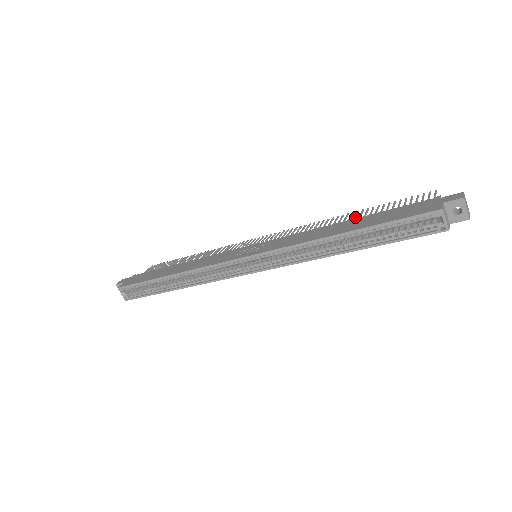
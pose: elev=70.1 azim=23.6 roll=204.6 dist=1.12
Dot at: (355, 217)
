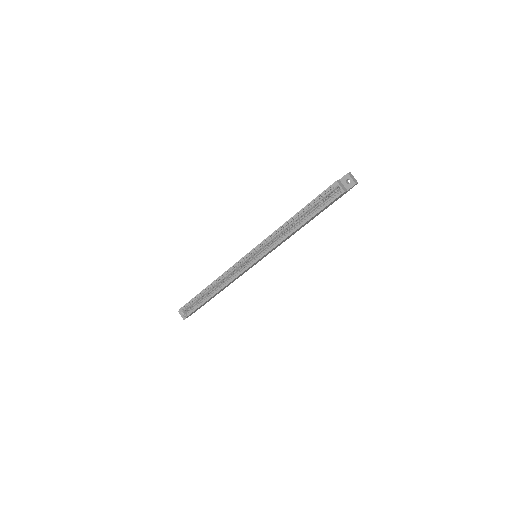
Dot at: occluded
